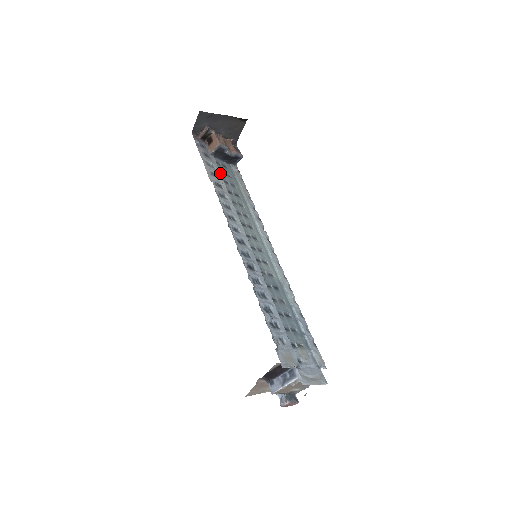
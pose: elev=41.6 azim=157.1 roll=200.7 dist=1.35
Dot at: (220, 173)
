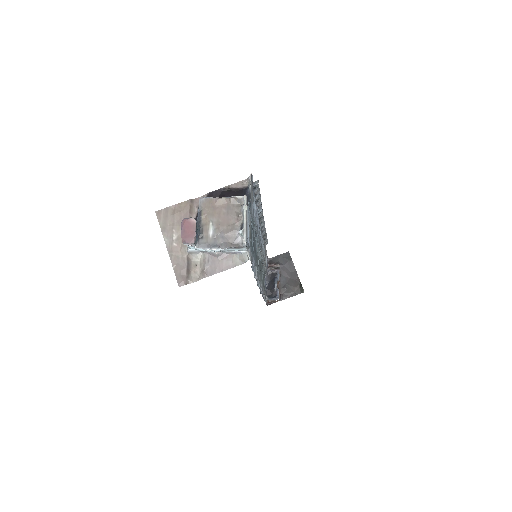
Dot at: occluded
